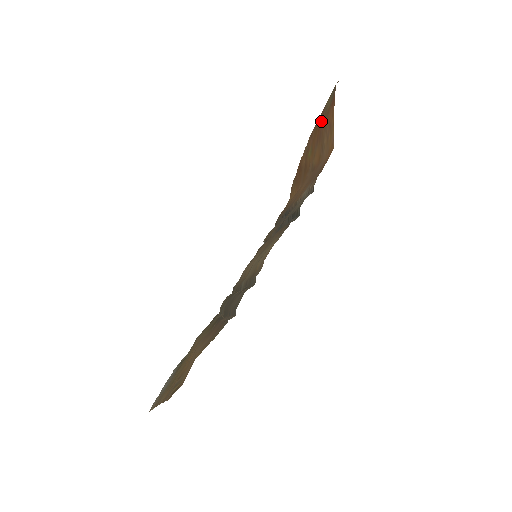
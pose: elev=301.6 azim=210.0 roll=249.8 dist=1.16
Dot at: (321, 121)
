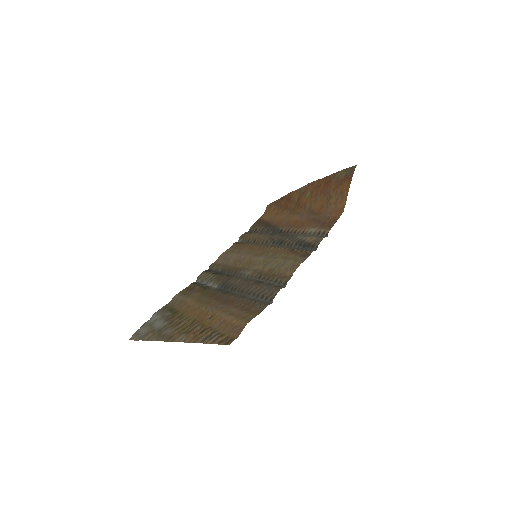
Dot at: (330, 182)
